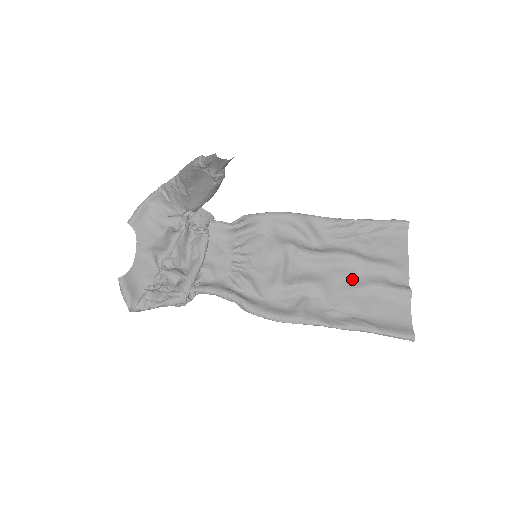
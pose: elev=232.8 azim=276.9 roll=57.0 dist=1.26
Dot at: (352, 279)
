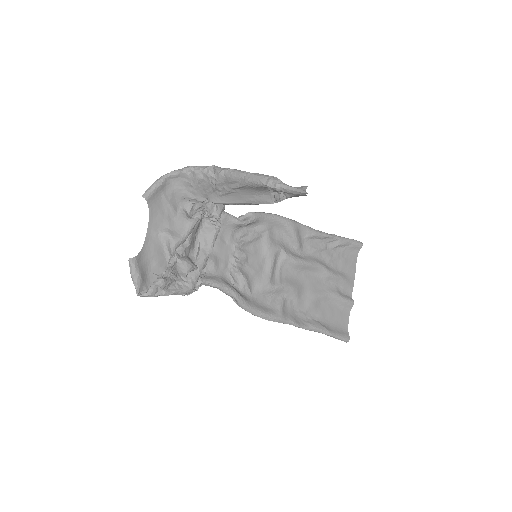
Dot at: (317, 286)
